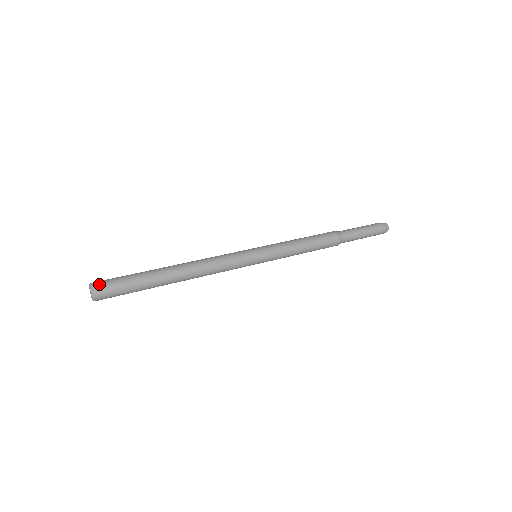
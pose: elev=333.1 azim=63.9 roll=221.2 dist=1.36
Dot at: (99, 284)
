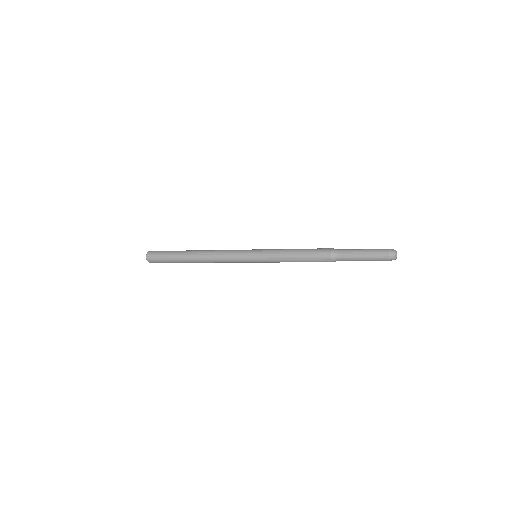
Dot at: (154, 251)
